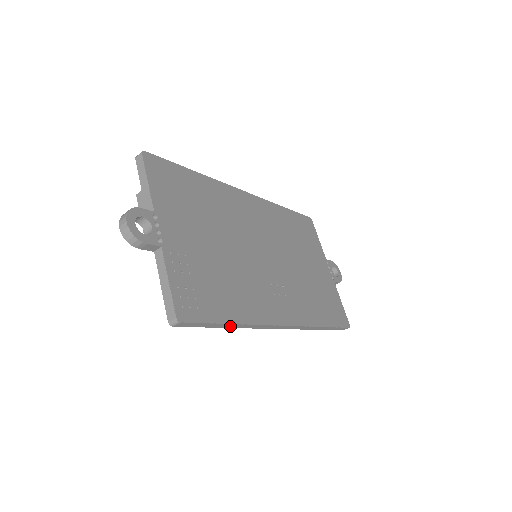
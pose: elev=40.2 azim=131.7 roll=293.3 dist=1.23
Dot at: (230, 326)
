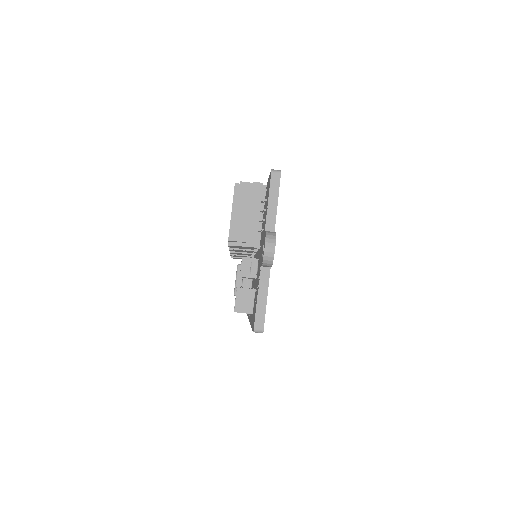
Dot at: occluded
